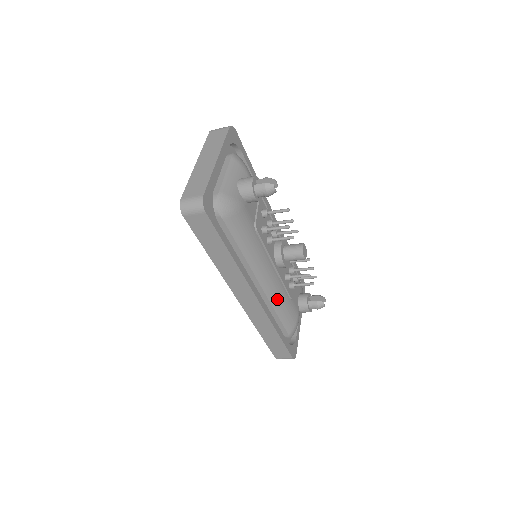
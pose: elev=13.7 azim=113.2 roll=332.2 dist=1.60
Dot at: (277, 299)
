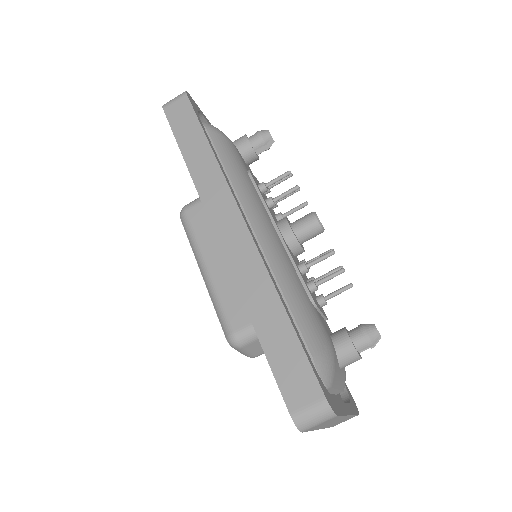
Dot at: (282, 270)
